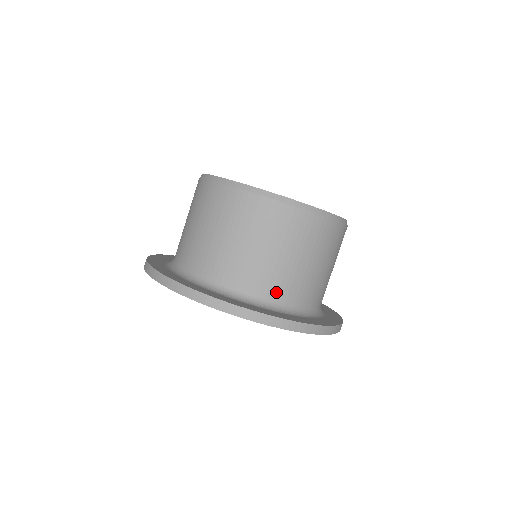
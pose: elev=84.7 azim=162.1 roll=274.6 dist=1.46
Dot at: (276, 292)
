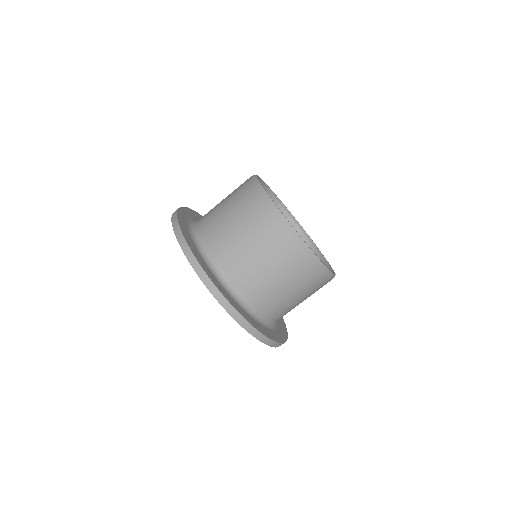
Dot at: (213, 246)
